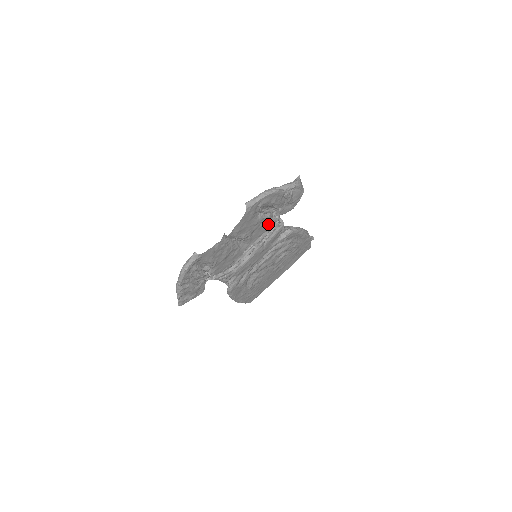
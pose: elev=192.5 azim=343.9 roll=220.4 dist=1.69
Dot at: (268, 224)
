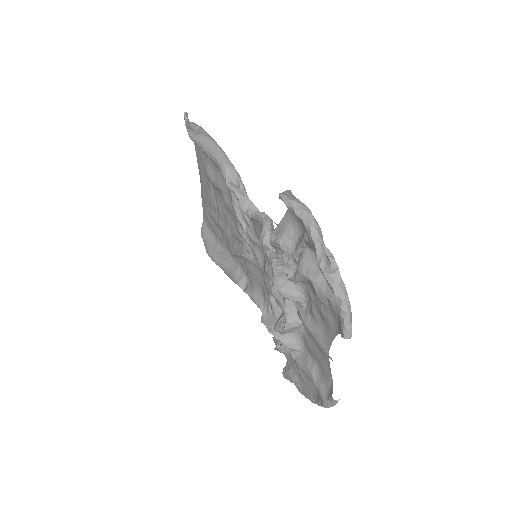
Dot at: (293, 261)
